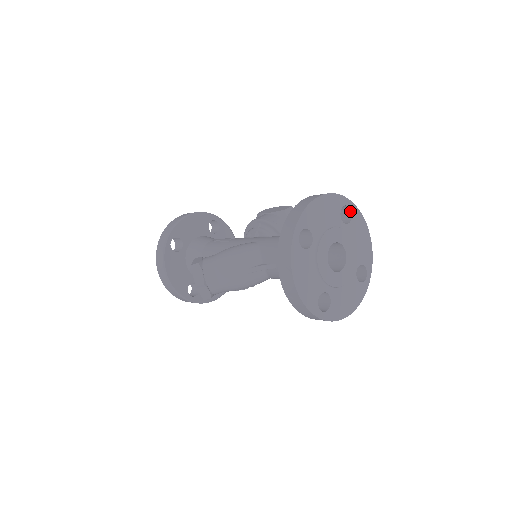
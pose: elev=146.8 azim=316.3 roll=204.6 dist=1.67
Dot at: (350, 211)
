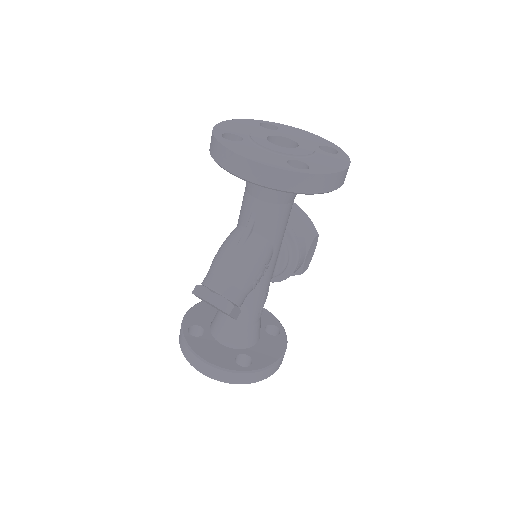
Dot at: (272, 126)
